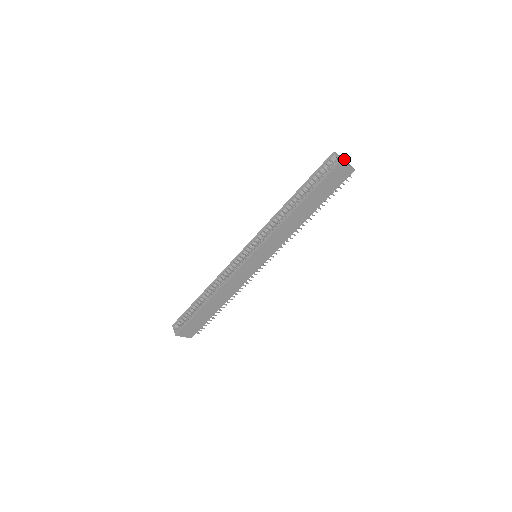
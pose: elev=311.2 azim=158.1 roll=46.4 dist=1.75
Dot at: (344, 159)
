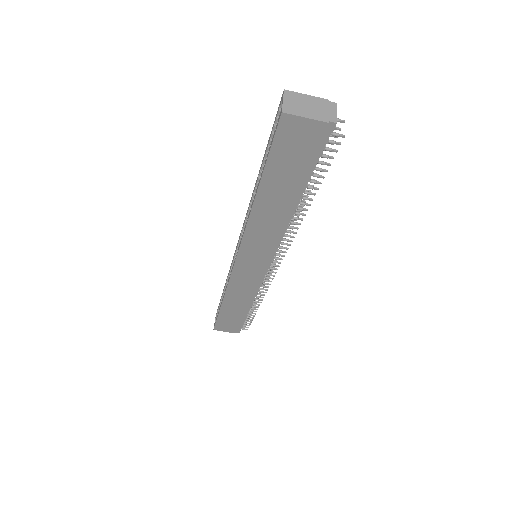
Dot at: (319, 99)
